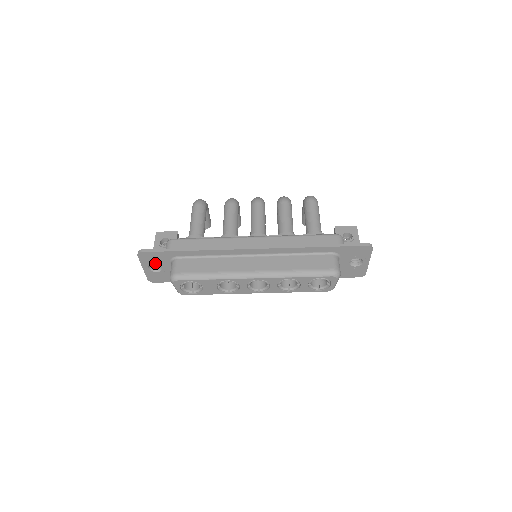
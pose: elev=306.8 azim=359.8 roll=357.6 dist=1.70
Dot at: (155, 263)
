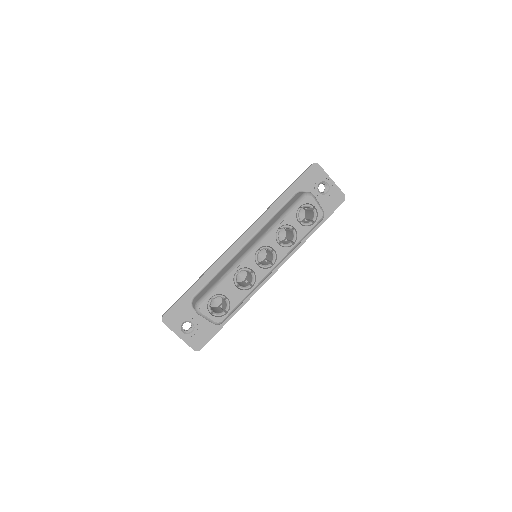
Dot at: (183, 321)
